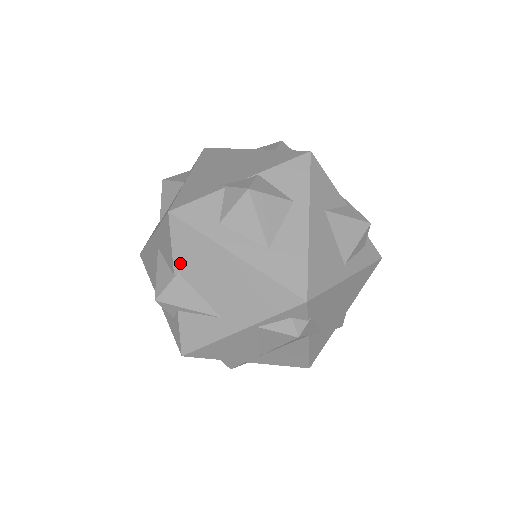
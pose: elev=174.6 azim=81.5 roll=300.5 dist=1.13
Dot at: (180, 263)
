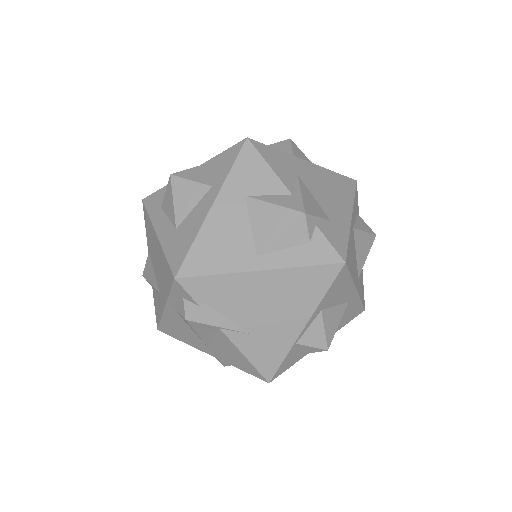
Dot at: (148, 243)
